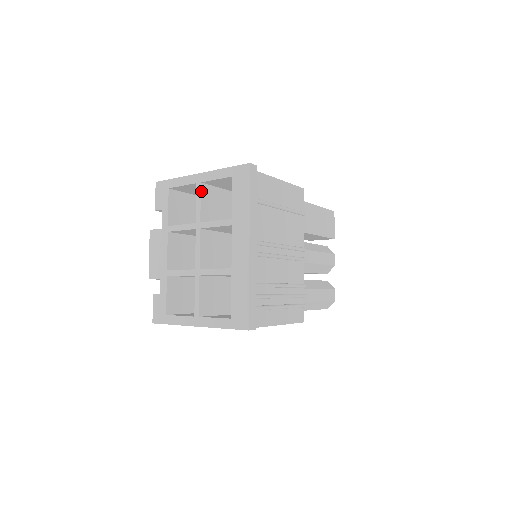
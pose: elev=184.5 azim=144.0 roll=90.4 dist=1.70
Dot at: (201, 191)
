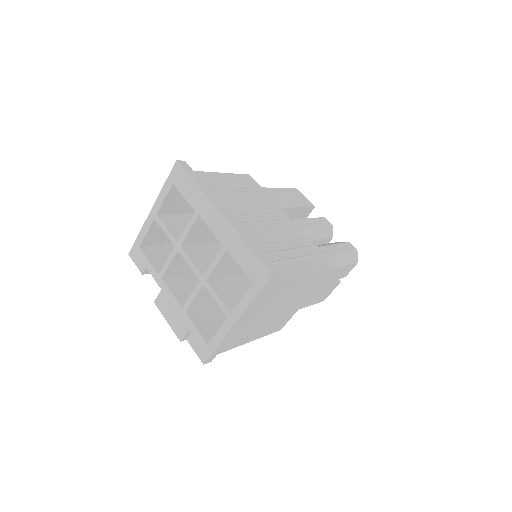
Dot at: (161, 220)
